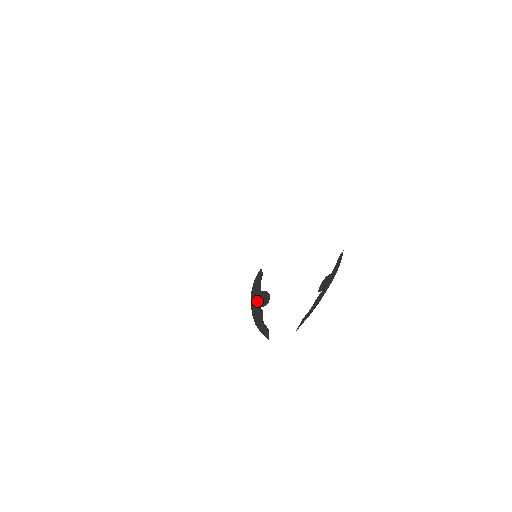
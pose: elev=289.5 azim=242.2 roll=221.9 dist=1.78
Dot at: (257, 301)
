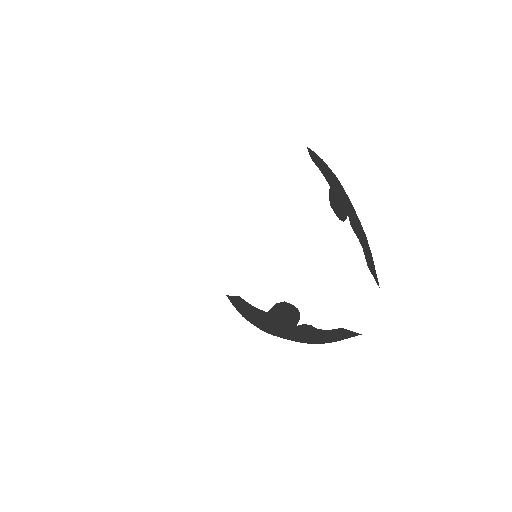
Dot at: (281, 326)
